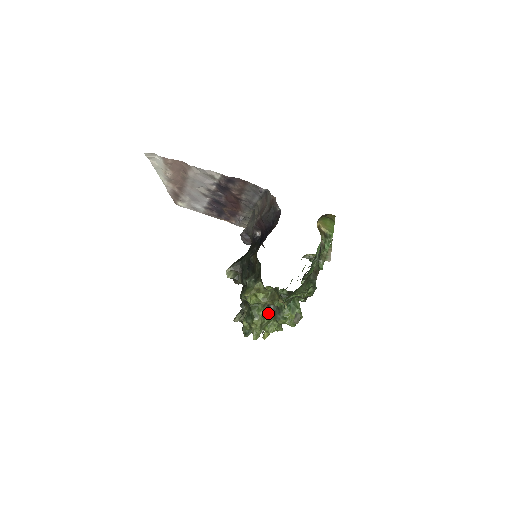
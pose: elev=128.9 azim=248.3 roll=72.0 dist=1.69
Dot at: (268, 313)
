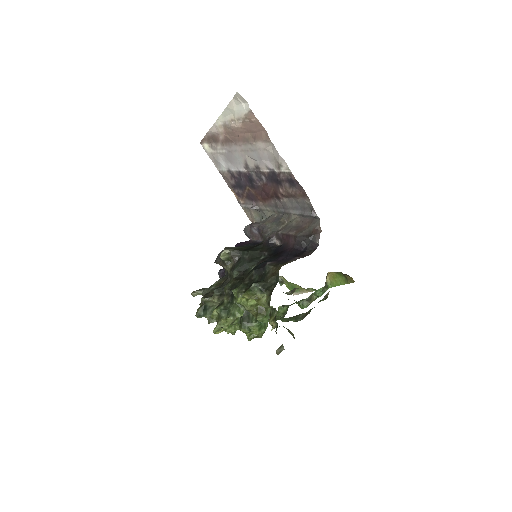
Dot at: (240, 317)
